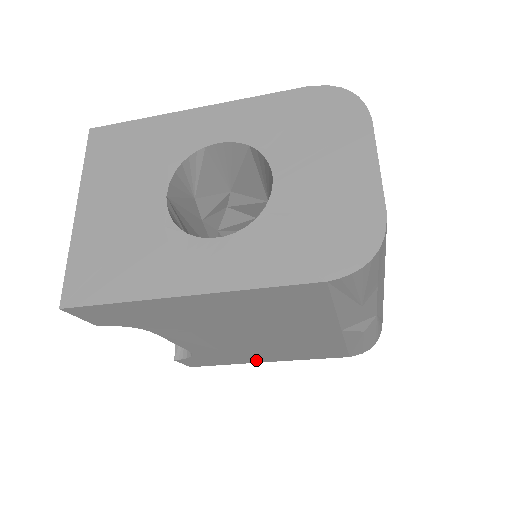
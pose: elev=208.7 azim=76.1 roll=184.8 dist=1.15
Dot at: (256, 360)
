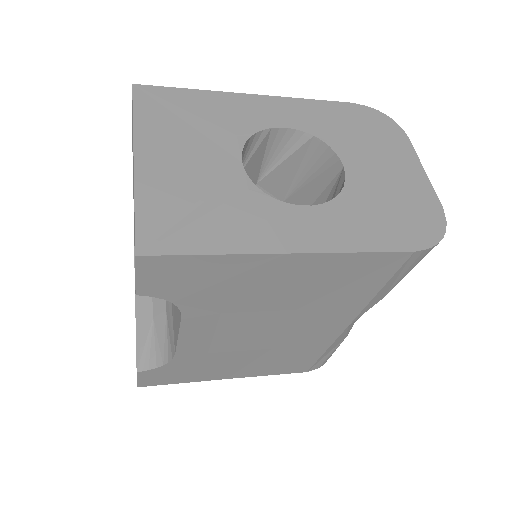
Dot at: (220, 375)
